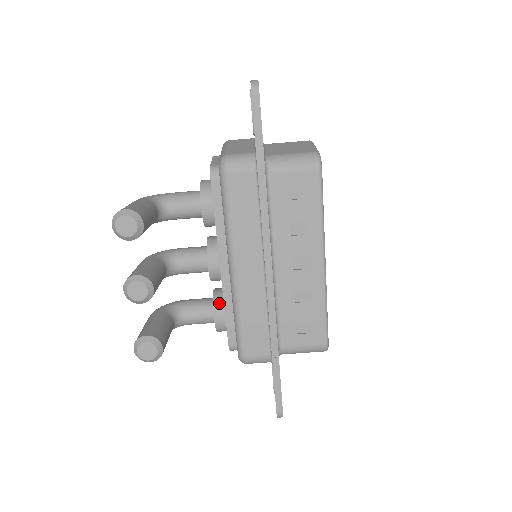
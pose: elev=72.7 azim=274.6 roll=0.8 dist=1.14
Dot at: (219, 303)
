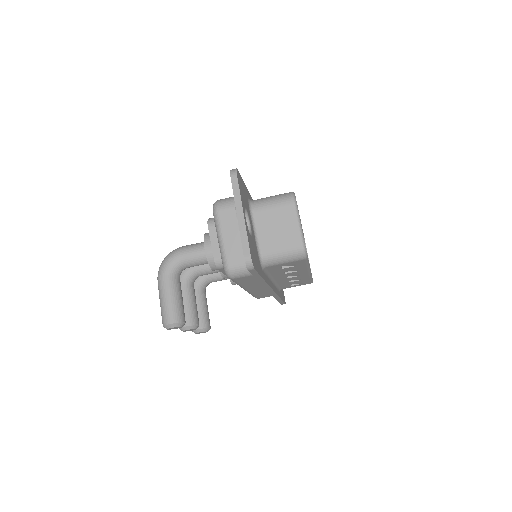
Dot at: occluded
